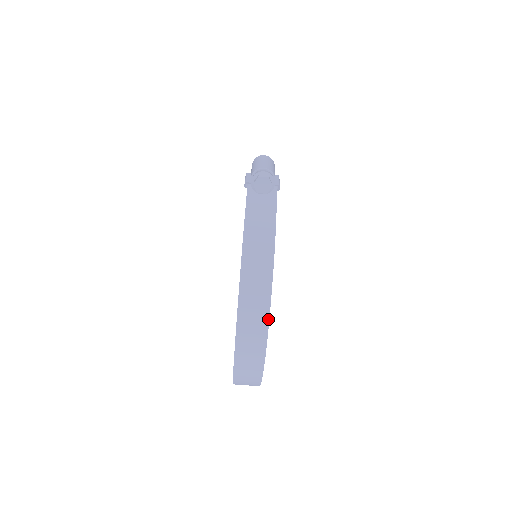
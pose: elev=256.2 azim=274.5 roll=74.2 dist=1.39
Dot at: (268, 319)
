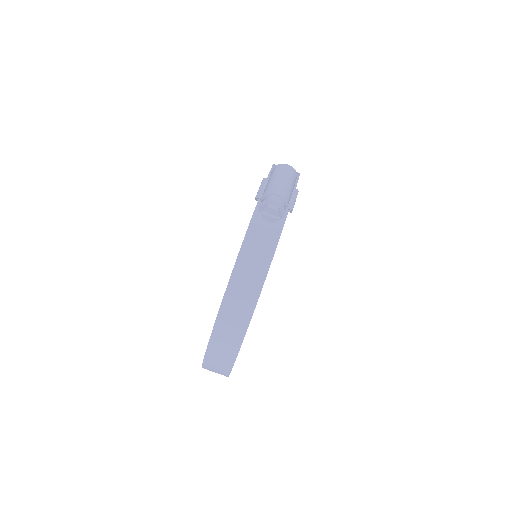
Dot at: (239, 349)
